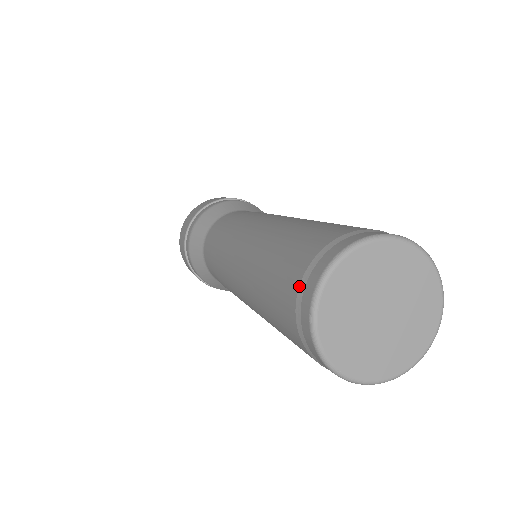
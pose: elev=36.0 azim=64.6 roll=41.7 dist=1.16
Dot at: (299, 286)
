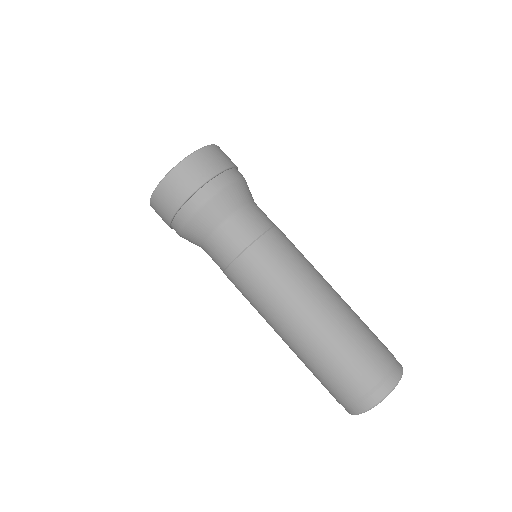
Dot at: (361, 398)
